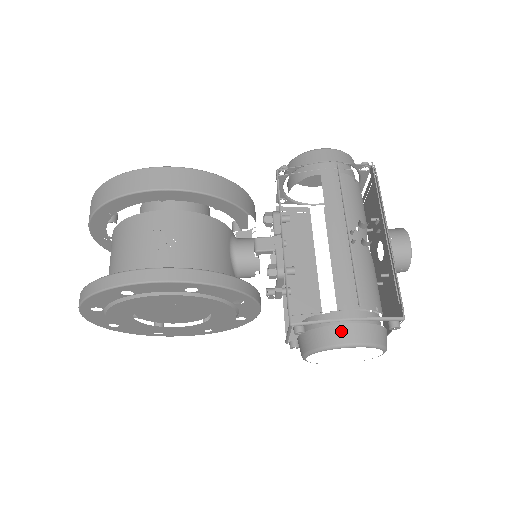
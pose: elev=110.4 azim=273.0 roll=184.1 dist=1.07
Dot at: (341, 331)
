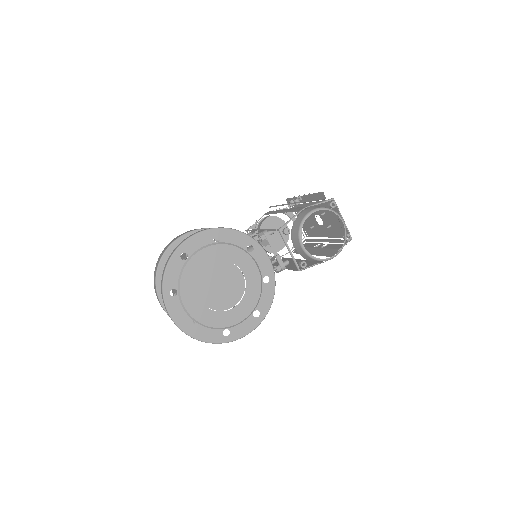
Dot at: (304, 213)
